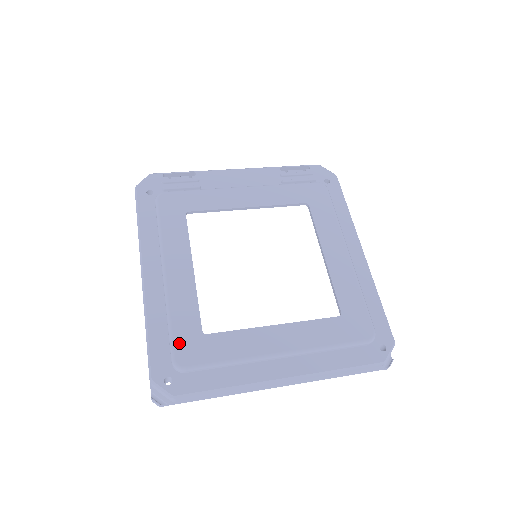
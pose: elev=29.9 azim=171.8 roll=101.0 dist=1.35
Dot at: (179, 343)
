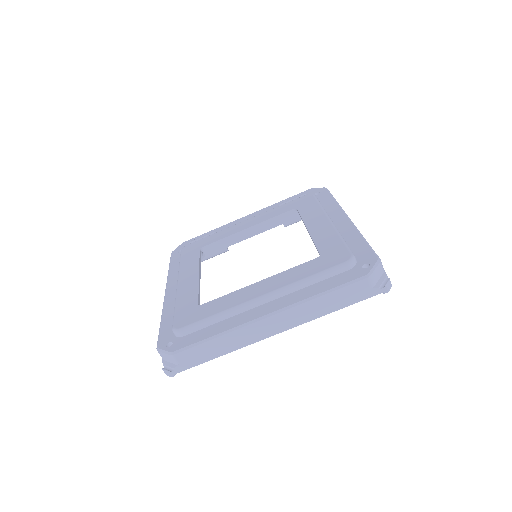
Dot at: (179, 316)
